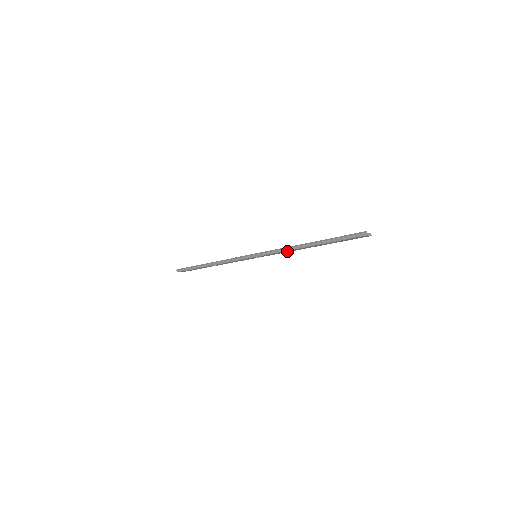
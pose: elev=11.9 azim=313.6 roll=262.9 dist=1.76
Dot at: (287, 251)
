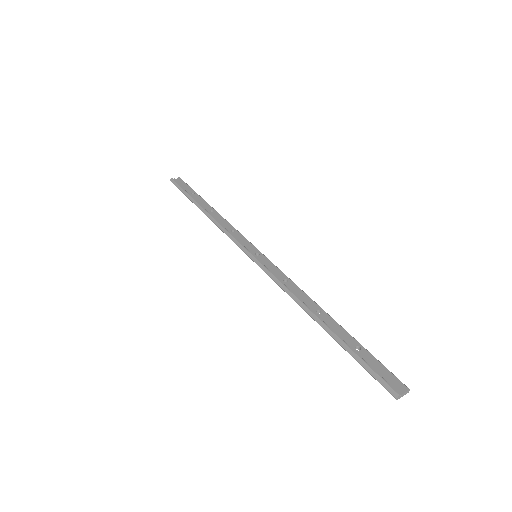
Dot at: (293, 291)
